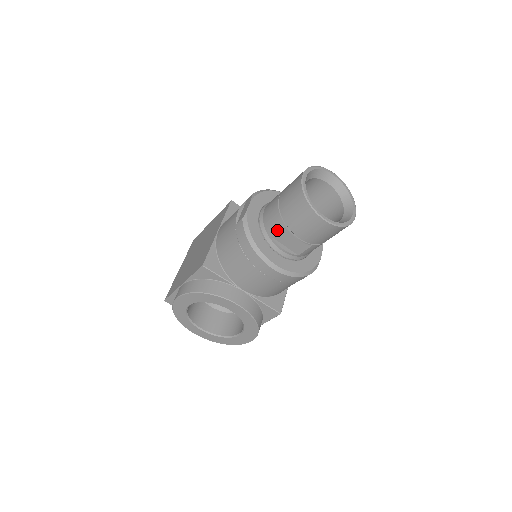
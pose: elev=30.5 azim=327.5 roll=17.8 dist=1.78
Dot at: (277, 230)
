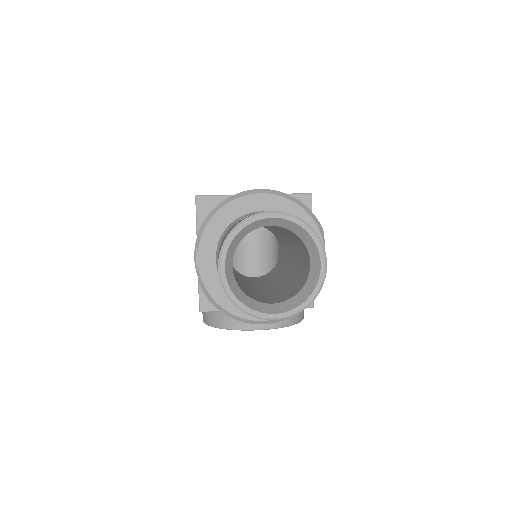
Dot at: occluded
